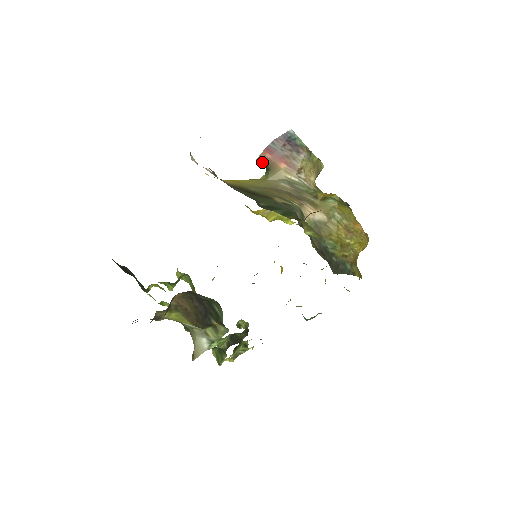
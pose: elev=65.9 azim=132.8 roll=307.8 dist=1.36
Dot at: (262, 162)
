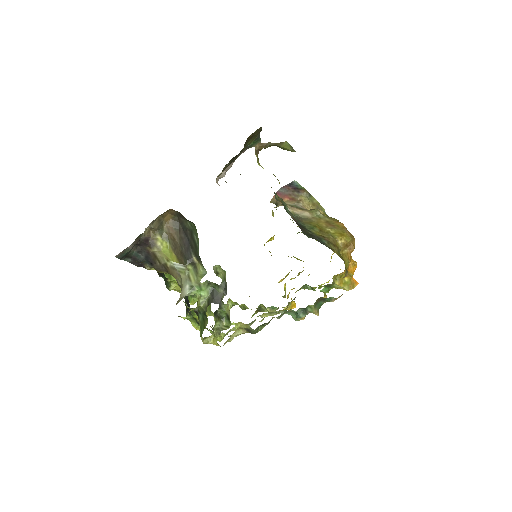
Dot at: (274, 203)
